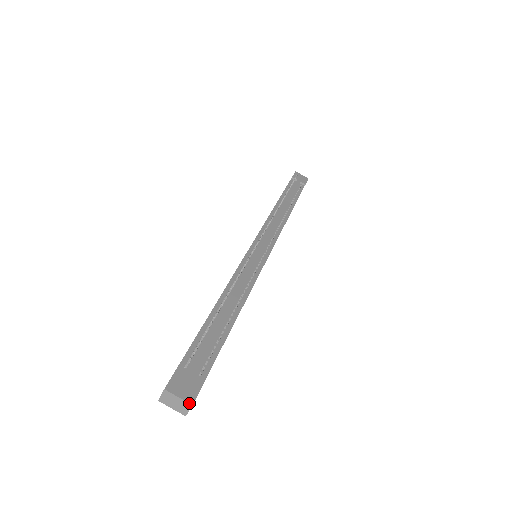
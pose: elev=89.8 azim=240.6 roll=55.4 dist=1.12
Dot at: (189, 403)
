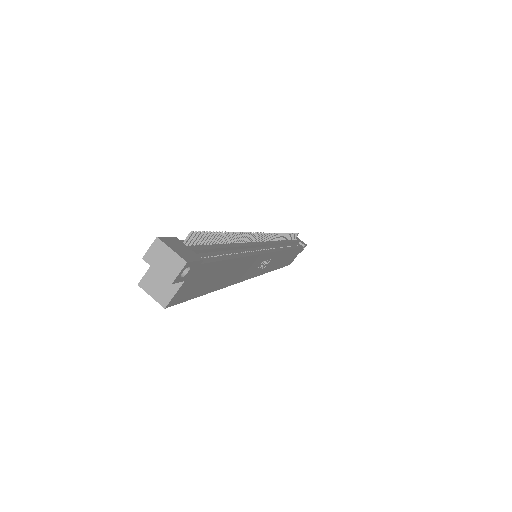
Dot at: (183, 259)
